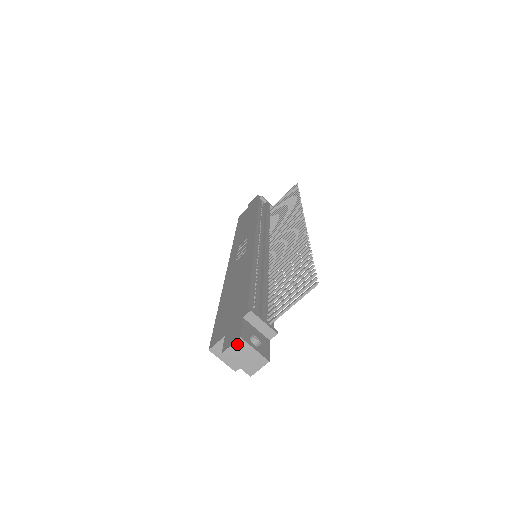
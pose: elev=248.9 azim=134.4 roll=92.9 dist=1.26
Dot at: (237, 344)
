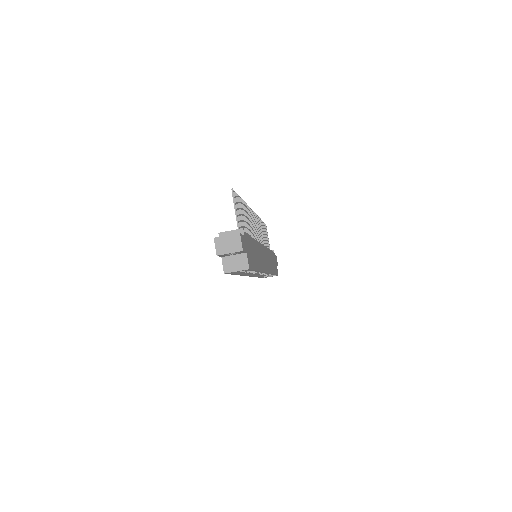
Dot at: (217, 243)
